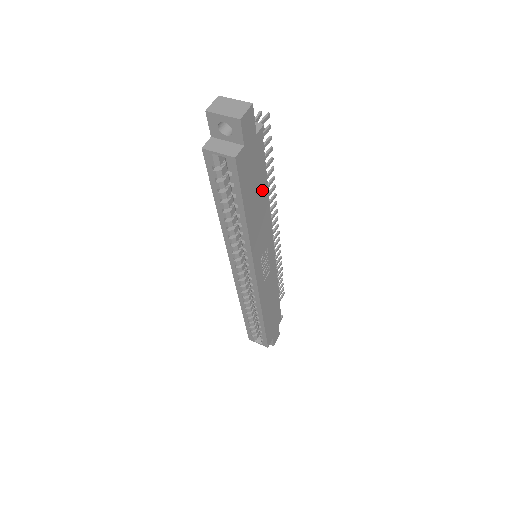
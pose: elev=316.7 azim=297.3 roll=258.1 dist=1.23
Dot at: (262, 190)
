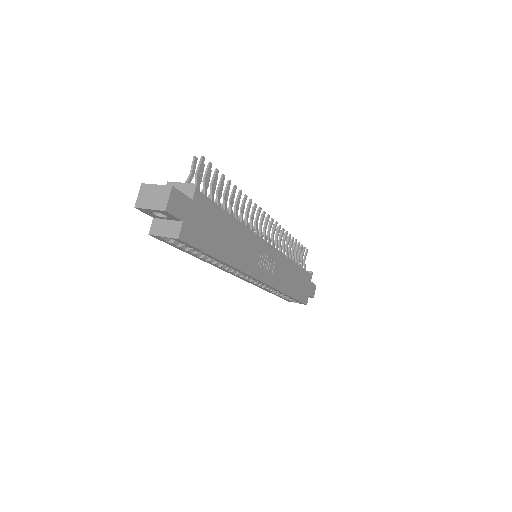
Dot at: (227, 225)
